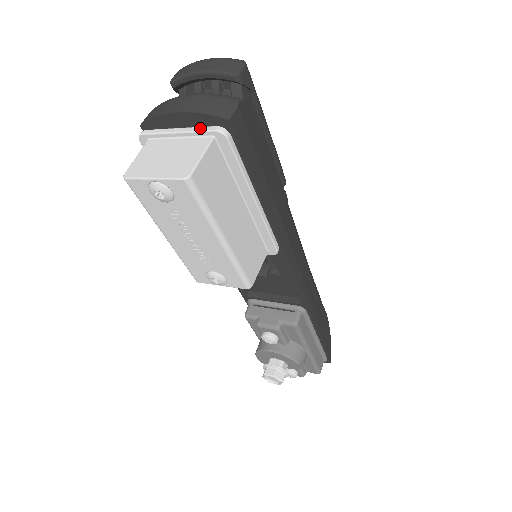
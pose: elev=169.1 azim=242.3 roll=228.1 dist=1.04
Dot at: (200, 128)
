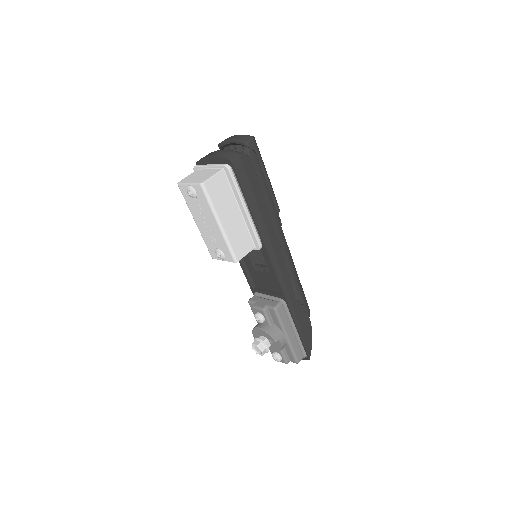
Dot at: (218, 164)
